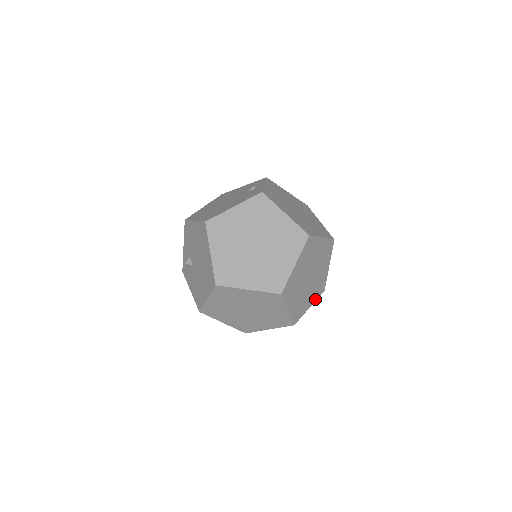
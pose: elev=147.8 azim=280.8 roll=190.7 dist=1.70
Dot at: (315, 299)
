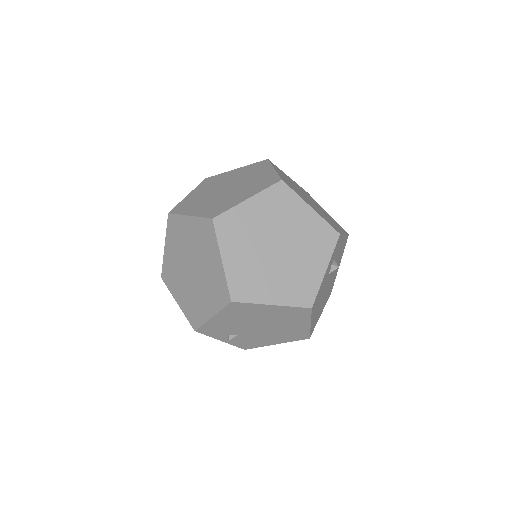
Dot at: (287, 302)
